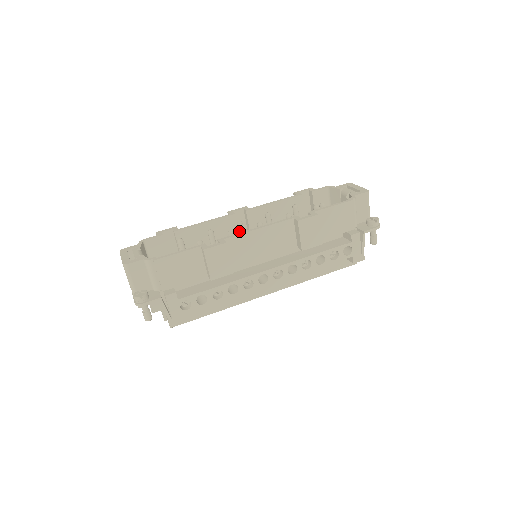
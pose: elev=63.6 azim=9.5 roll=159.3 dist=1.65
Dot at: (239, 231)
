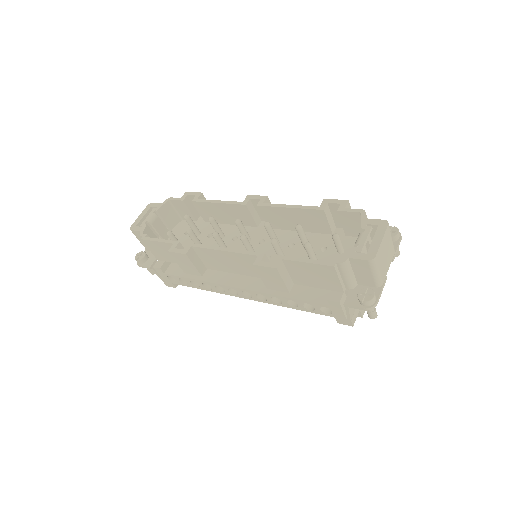
Dot at: (238, 228)
